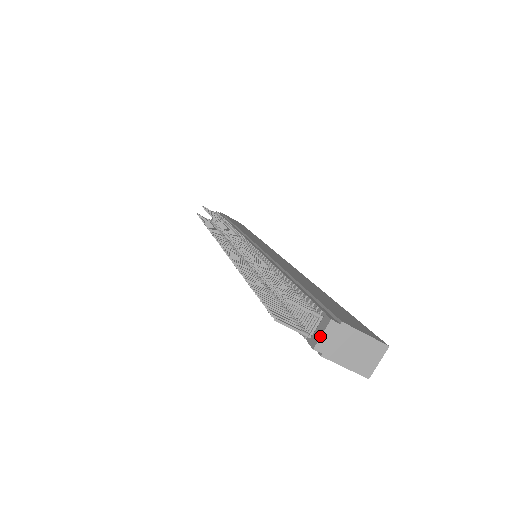
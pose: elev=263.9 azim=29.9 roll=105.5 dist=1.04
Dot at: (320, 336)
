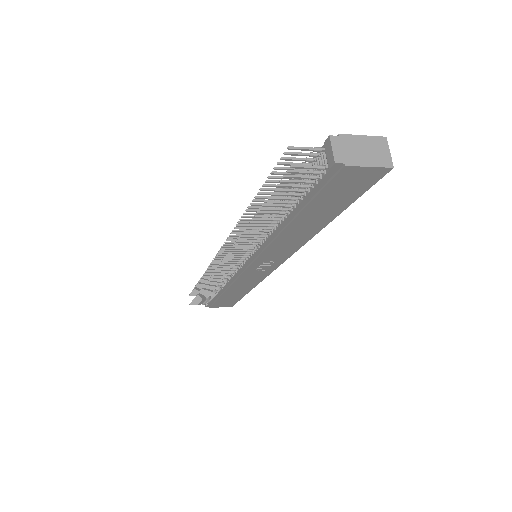
Dot at: (332, 151)
